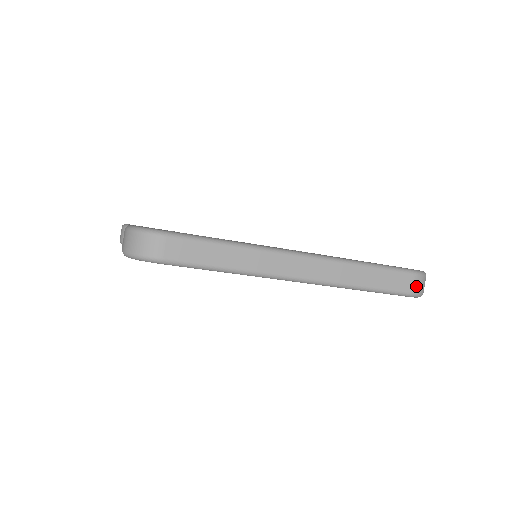
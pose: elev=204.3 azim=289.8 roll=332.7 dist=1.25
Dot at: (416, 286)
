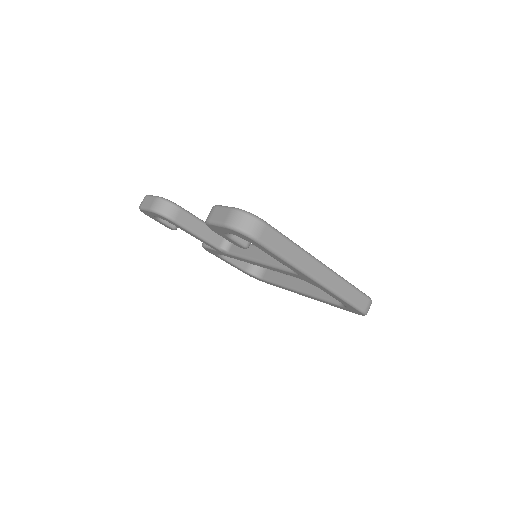
Dot at: (368, 307)
